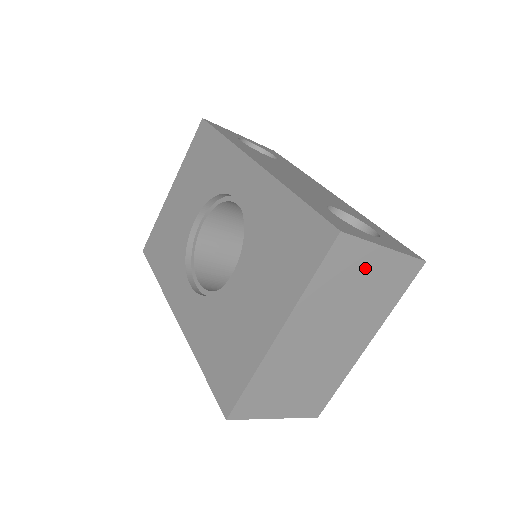
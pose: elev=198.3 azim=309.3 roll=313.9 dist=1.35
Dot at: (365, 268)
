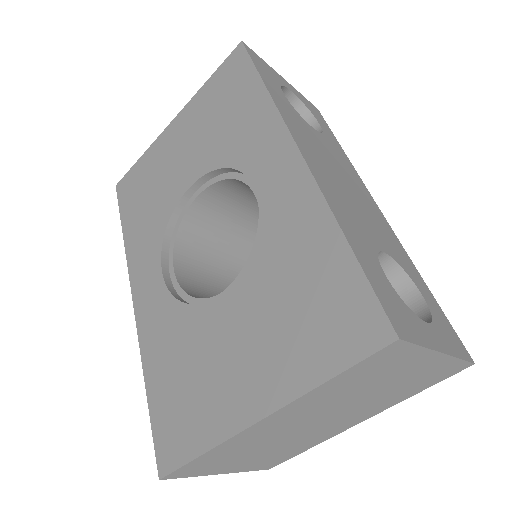
Dot at: (403, 369)
